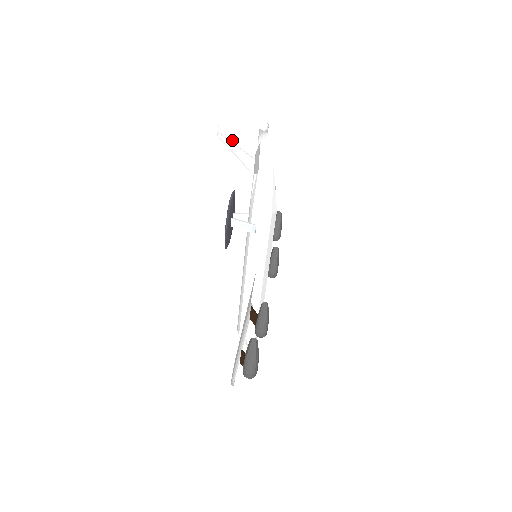
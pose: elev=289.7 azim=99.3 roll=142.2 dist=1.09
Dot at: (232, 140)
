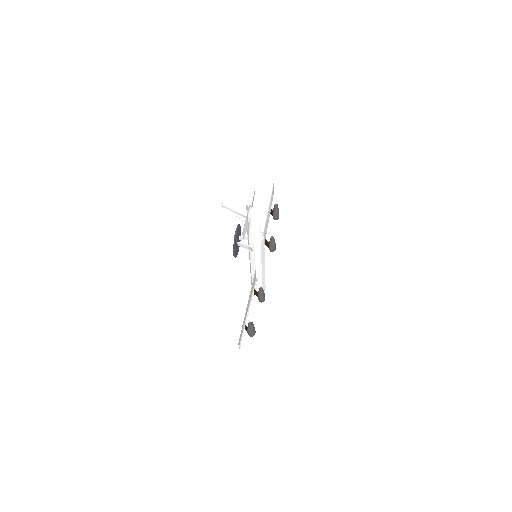
Dot at: (231, 209)
